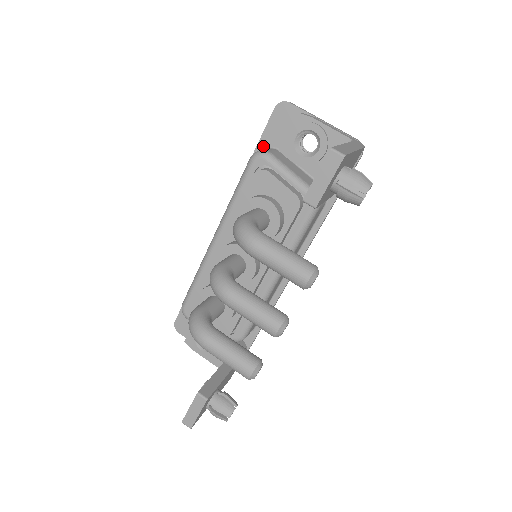
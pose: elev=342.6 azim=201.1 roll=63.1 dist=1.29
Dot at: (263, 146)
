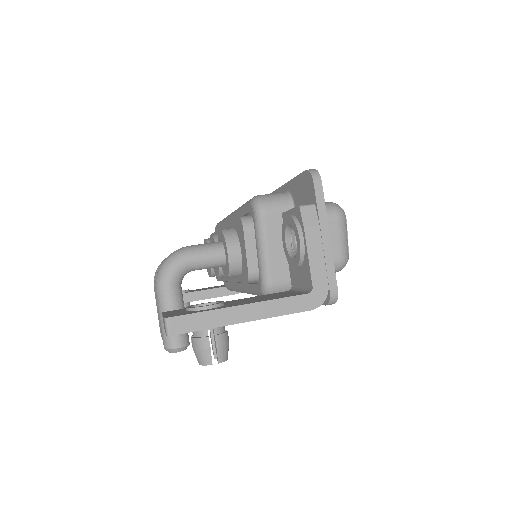
Dot at: (290, 189)
